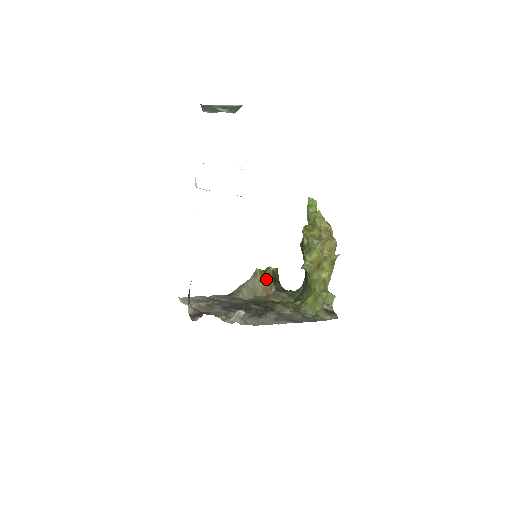
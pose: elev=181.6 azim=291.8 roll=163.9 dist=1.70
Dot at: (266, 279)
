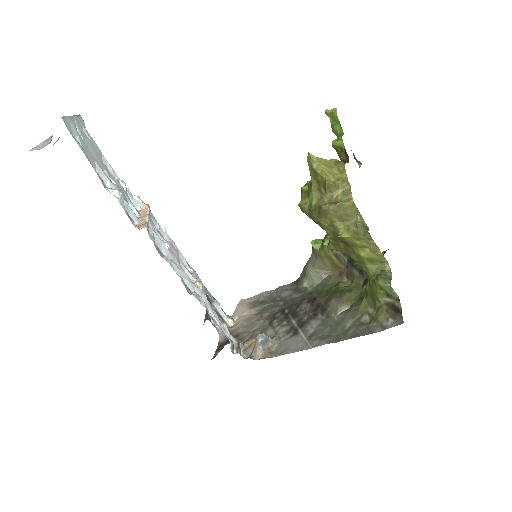
Dot at: (327, 253)
